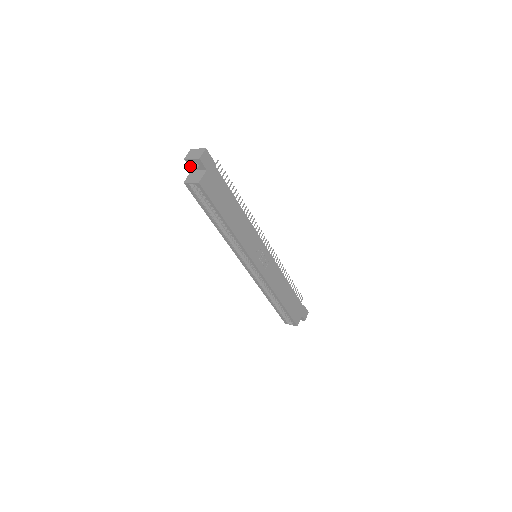
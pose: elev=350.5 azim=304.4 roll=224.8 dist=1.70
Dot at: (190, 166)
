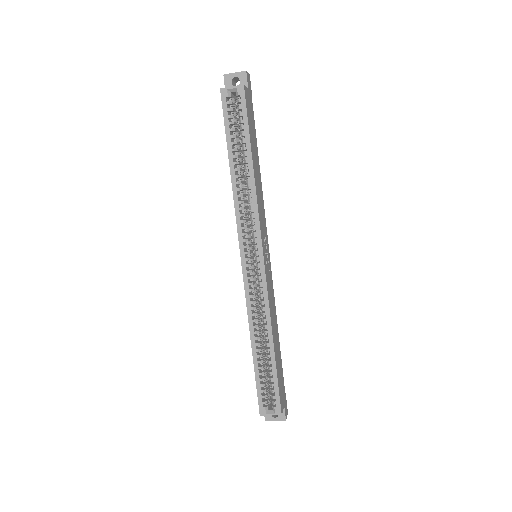
Dot at: (226, 86)
